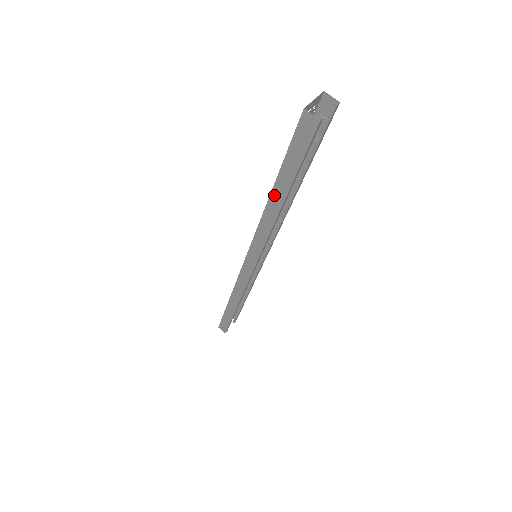
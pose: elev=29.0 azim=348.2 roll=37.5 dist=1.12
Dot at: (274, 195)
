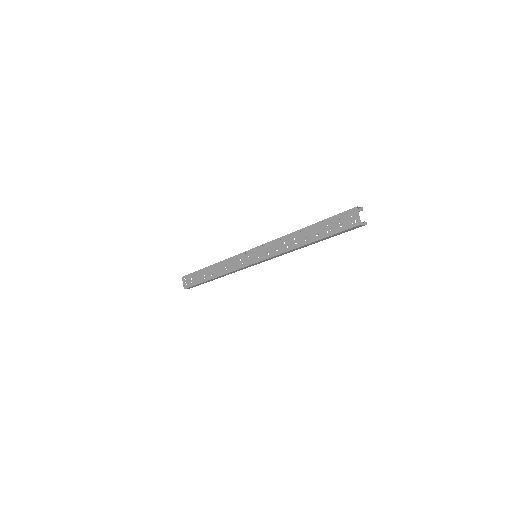
Dot at: occluded
